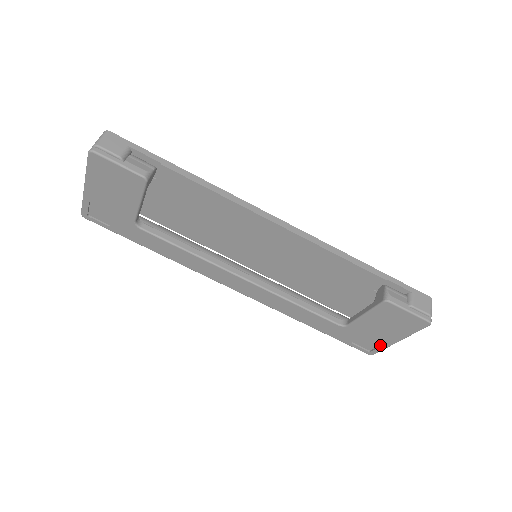
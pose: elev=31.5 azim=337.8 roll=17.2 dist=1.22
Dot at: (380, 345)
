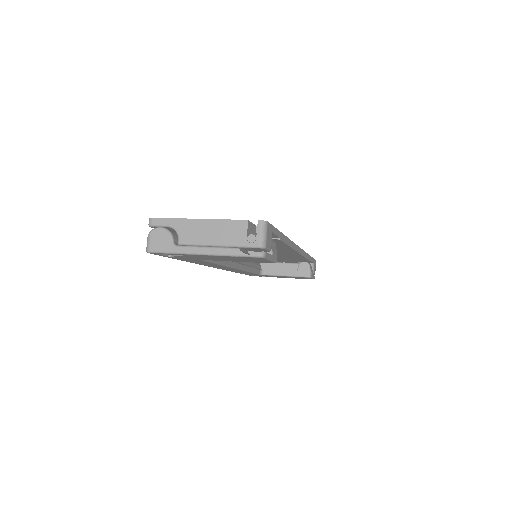
Dot at: occluded
